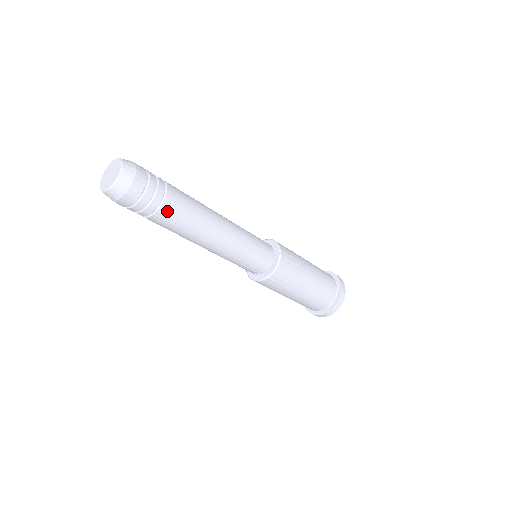
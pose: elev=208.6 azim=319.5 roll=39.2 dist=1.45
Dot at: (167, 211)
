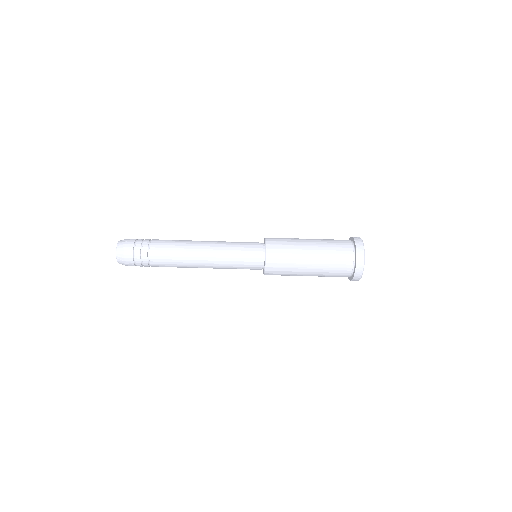
Dot at: (155, 252)
